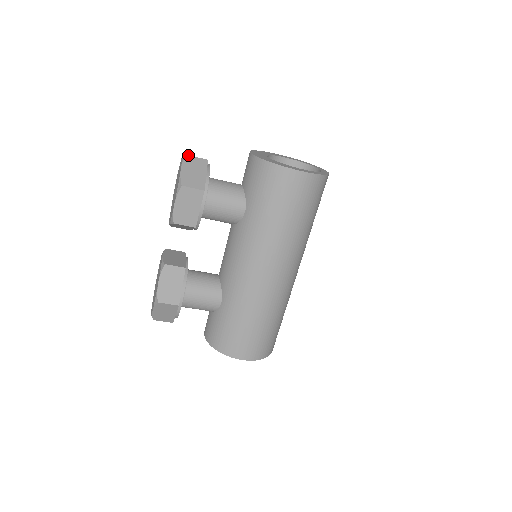
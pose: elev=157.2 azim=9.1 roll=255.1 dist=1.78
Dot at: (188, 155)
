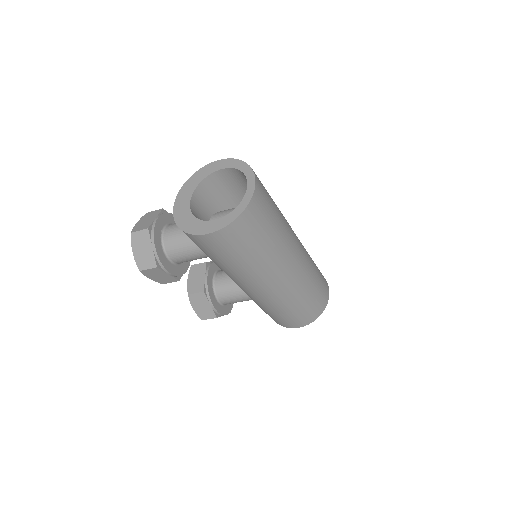
Dot at: (132, 232)
